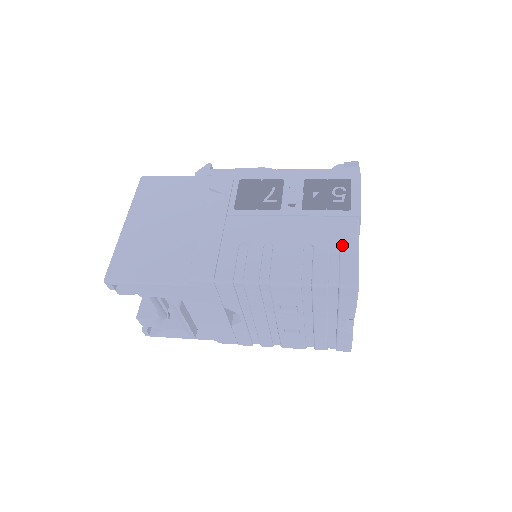
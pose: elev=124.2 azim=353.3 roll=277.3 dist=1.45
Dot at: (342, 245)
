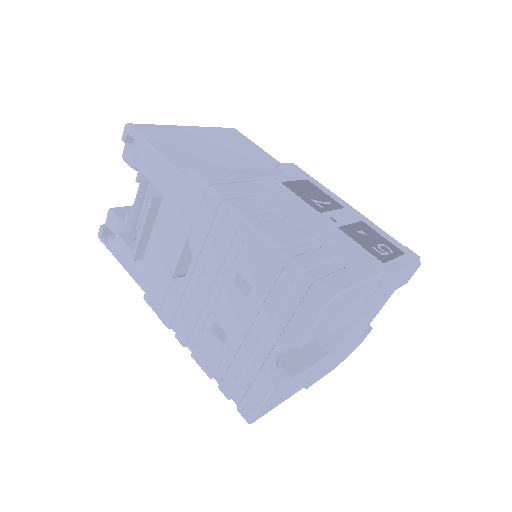
Dot at: (349, 268)
